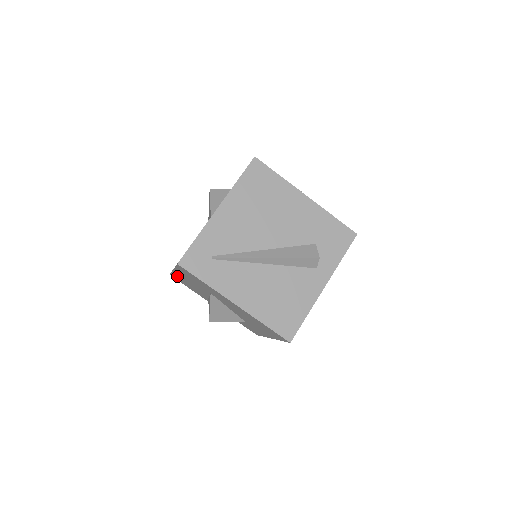
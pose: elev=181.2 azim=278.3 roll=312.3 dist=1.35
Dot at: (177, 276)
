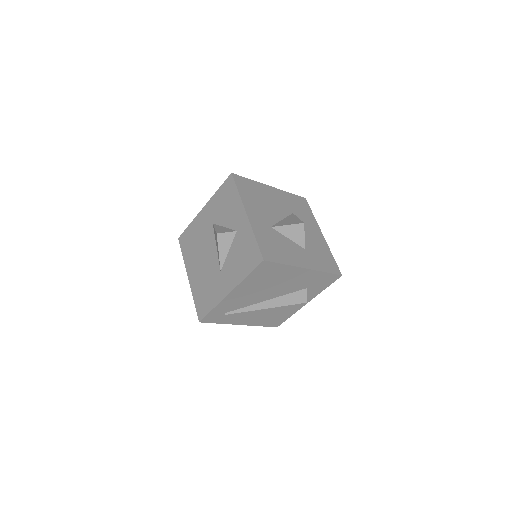
Dot at: occluded
